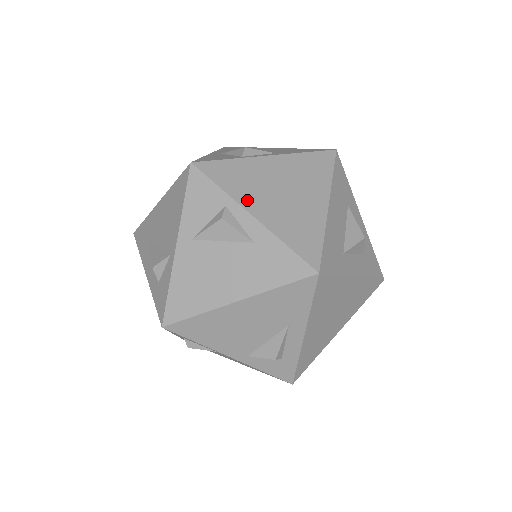
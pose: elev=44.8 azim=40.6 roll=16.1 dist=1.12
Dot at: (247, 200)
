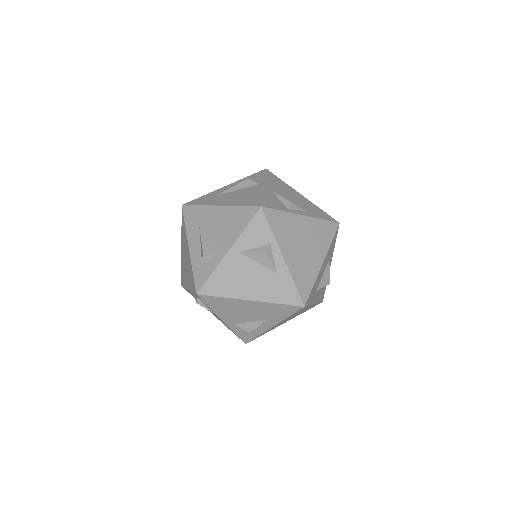
Dot at: (284, 245)
